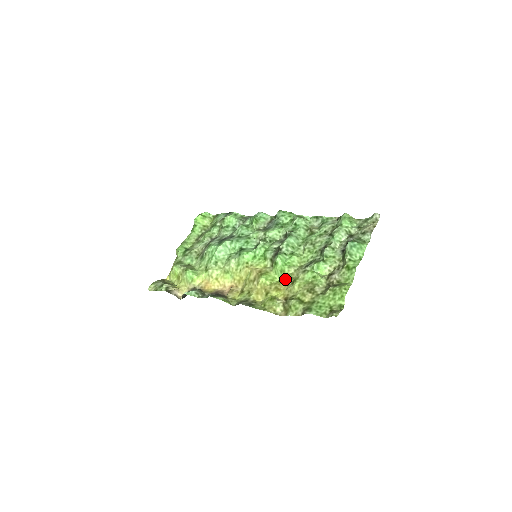
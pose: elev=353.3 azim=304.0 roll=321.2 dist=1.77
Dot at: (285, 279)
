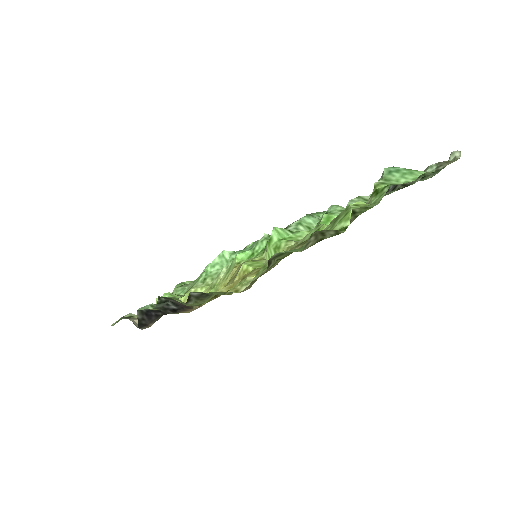
Dot at: occluded
